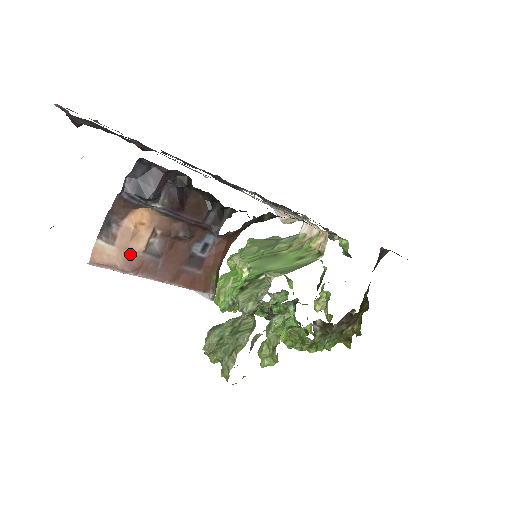
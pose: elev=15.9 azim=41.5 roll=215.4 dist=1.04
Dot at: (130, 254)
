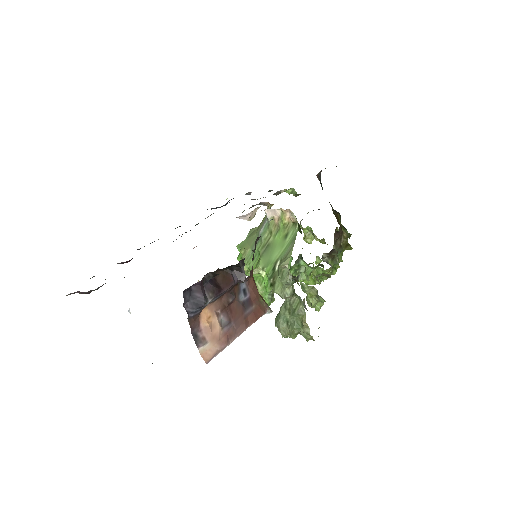
Dot at: (218, 338)
